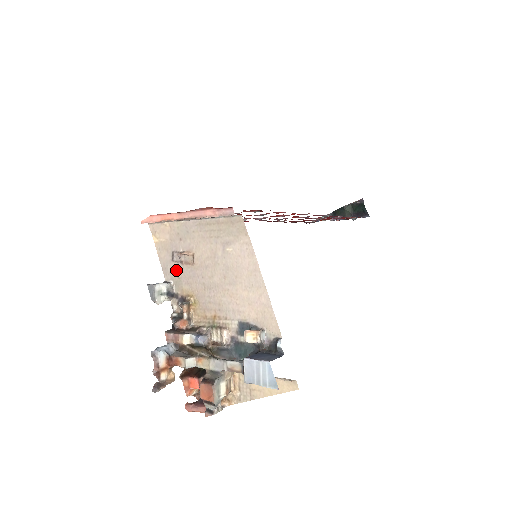
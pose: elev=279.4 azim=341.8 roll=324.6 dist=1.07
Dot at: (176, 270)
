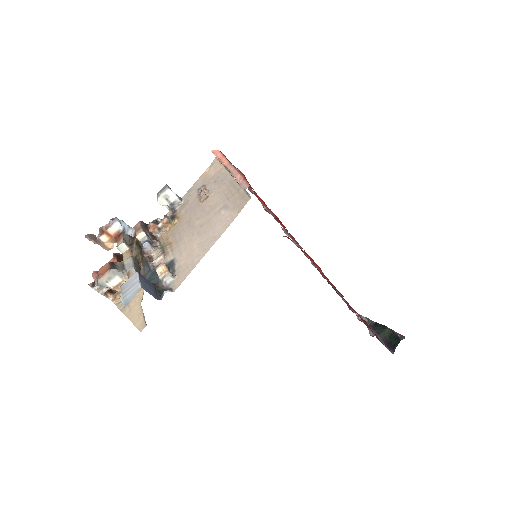
Dot at: (192, 197)
